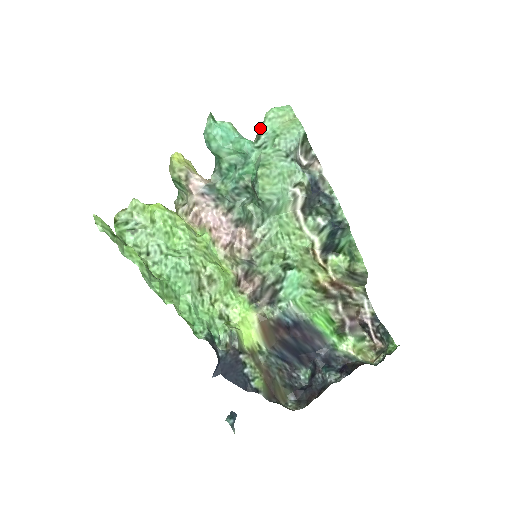
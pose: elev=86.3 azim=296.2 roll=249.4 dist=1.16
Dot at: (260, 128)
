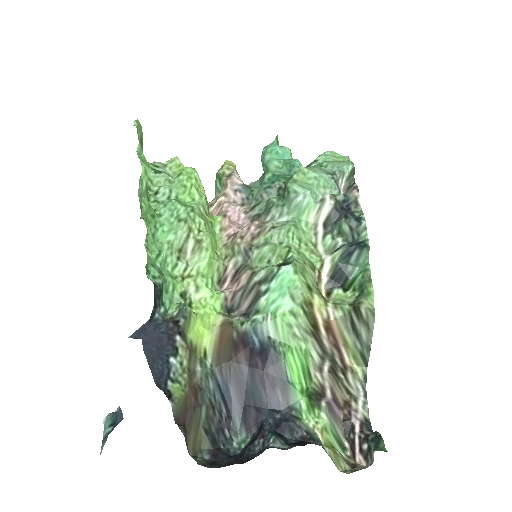
Dot at: (314, 160)
